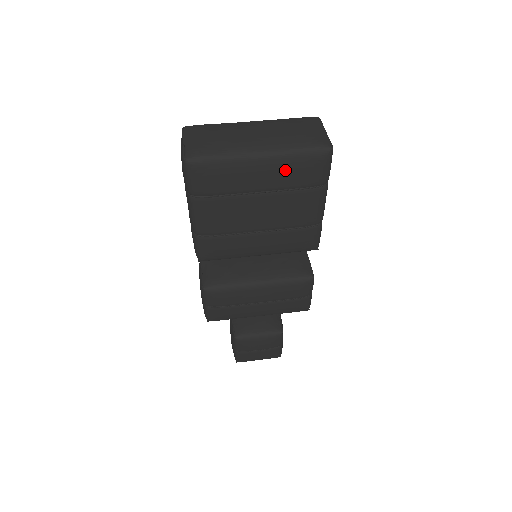
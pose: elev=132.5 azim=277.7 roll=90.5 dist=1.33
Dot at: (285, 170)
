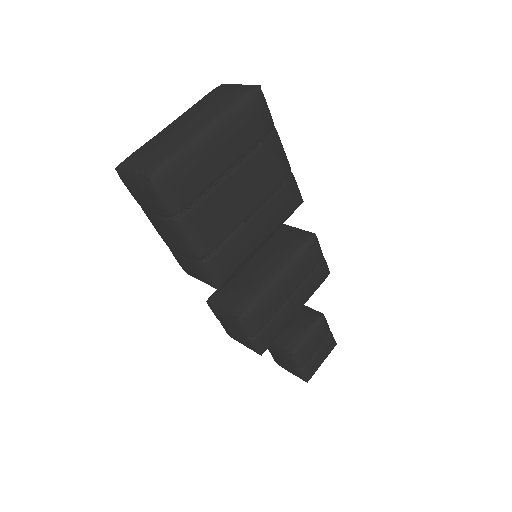
Dot at: (238, 131)
